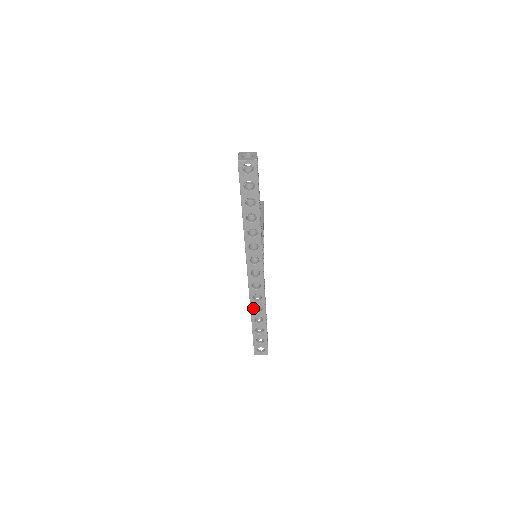
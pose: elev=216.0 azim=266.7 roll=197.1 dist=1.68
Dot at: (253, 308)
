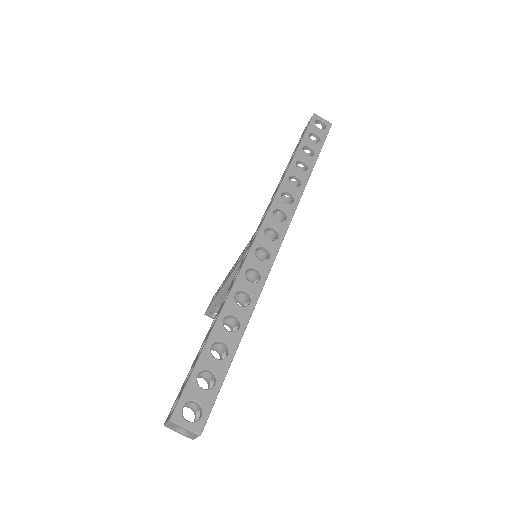
Dot at: (235, 292)
